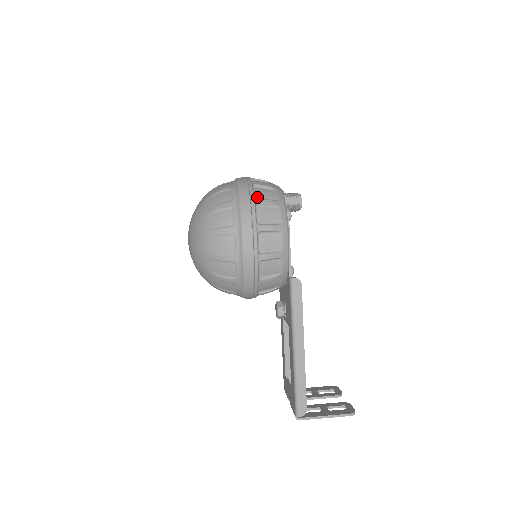
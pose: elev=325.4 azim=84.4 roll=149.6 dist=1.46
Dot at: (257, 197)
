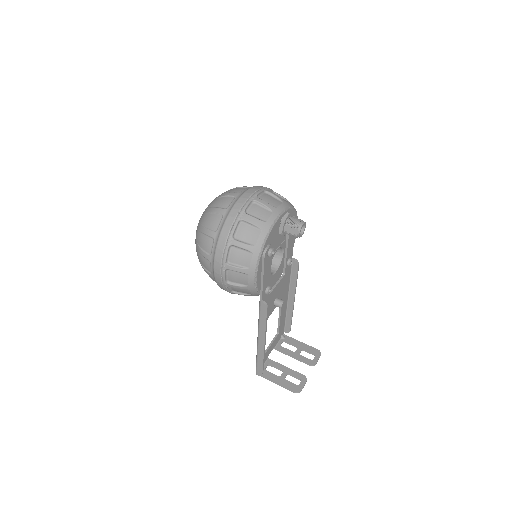
Dot at: (237, 236)
